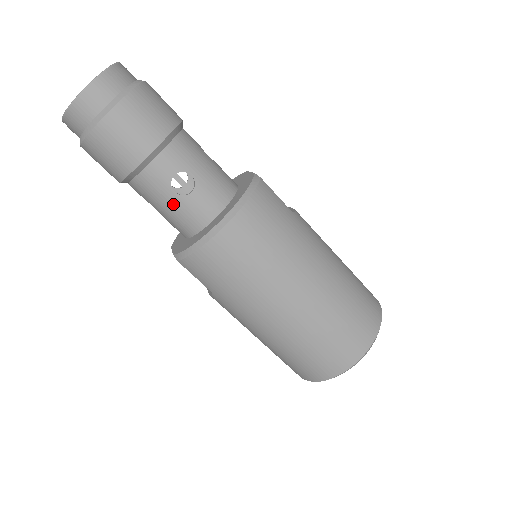
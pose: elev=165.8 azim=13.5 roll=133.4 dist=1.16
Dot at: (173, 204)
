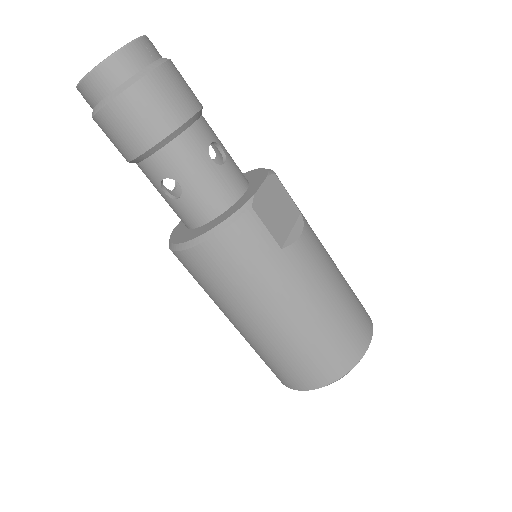
Dot at: (165, 199)
